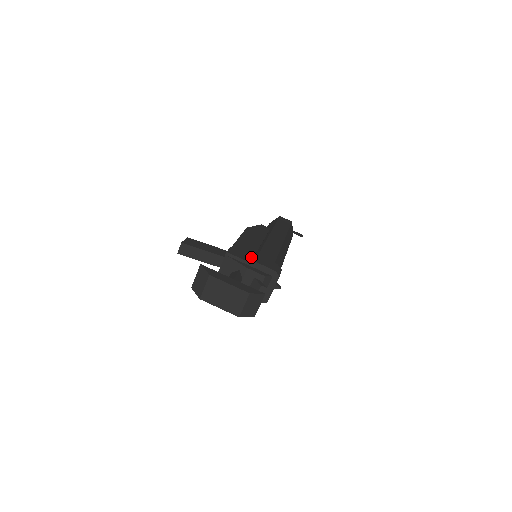
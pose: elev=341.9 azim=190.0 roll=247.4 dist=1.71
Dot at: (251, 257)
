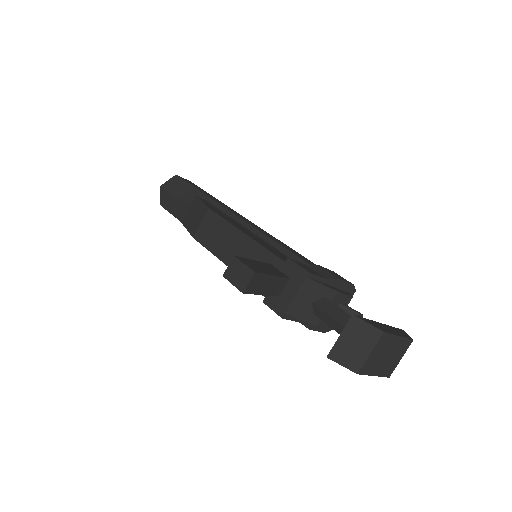
Dot at: (319, 270)
